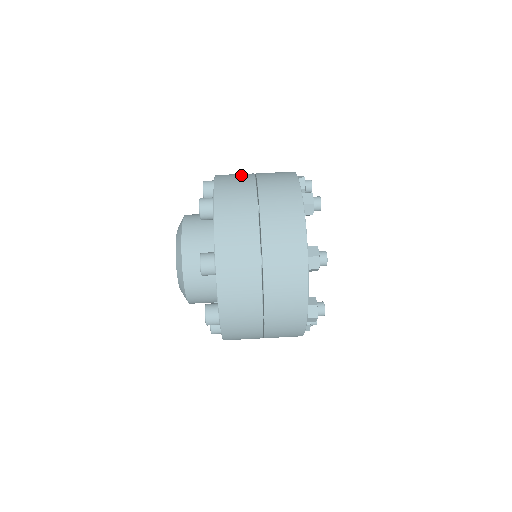
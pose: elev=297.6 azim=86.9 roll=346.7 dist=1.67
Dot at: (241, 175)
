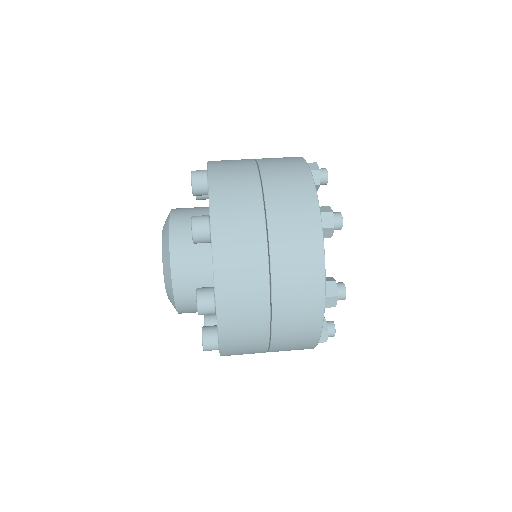
Dot at: occluded
